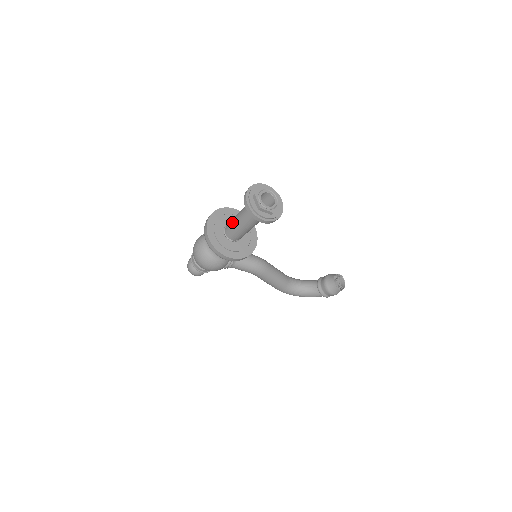
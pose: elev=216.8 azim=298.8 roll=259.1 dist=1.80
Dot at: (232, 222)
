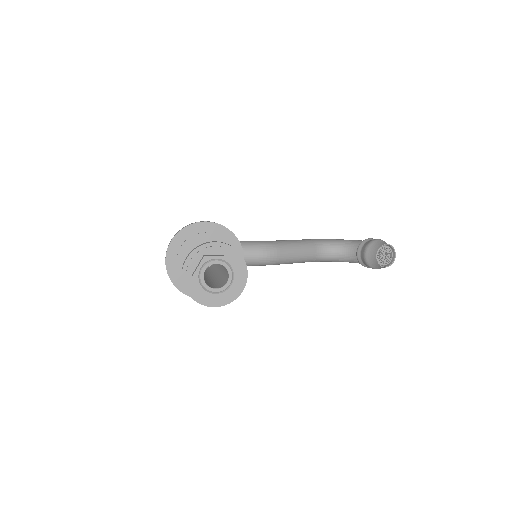
Dot at: occluded
